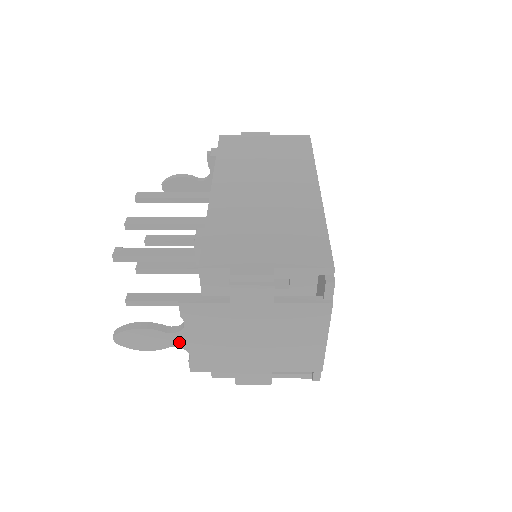
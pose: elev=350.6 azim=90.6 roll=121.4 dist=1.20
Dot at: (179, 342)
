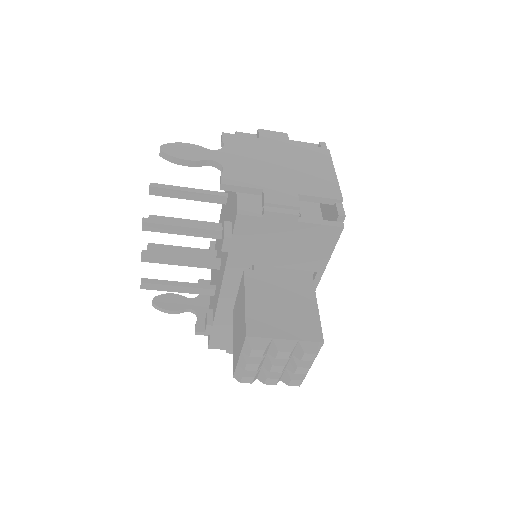
Dot at: (216, 157)
